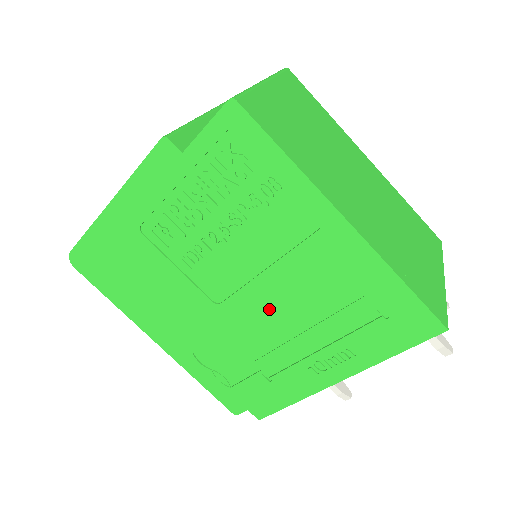
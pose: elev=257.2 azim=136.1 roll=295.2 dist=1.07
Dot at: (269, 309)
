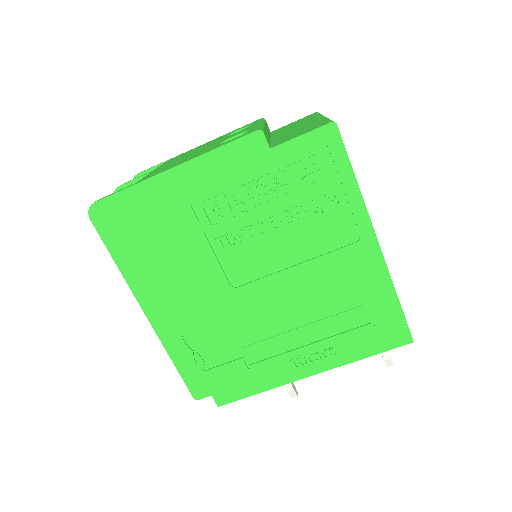
Dot at: (281, 301)
